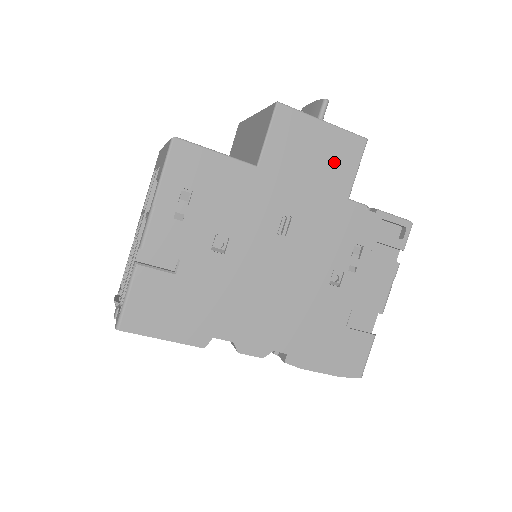
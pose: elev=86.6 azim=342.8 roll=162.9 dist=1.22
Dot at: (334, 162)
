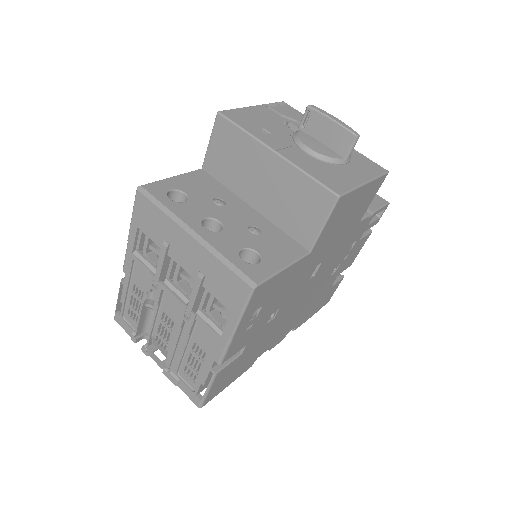
Dot at: (361, 206)
